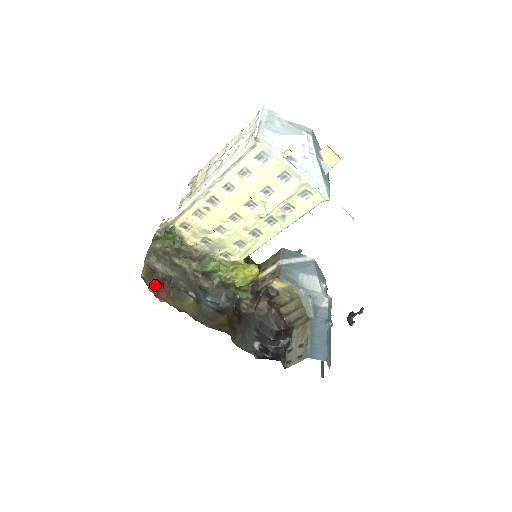
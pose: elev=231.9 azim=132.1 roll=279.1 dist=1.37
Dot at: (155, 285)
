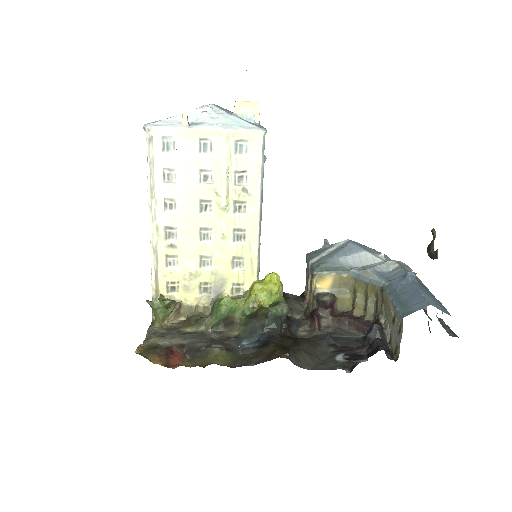
Dot at: (160, 356)
